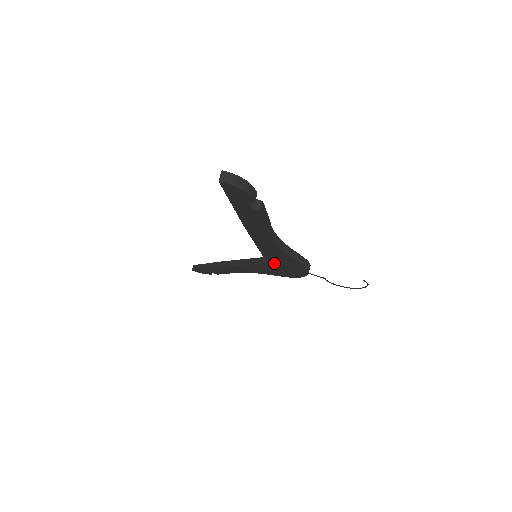
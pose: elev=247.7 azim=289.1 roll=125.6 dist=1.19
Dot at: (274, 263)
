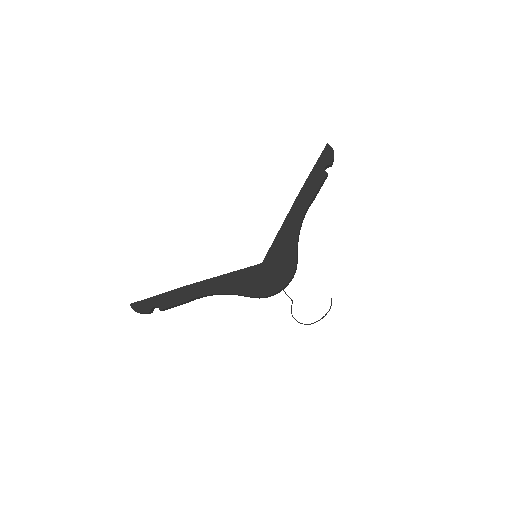
Dot at: (270, 261)
